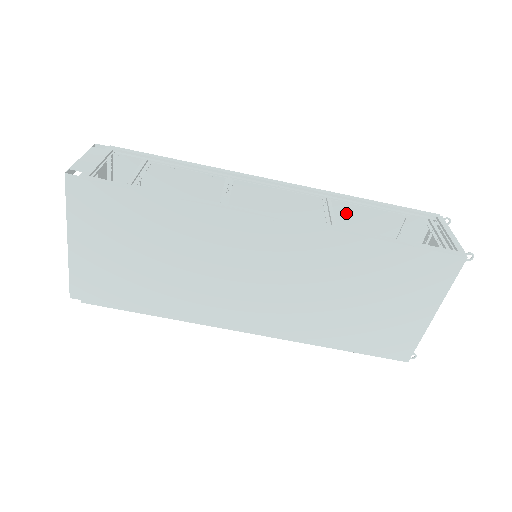
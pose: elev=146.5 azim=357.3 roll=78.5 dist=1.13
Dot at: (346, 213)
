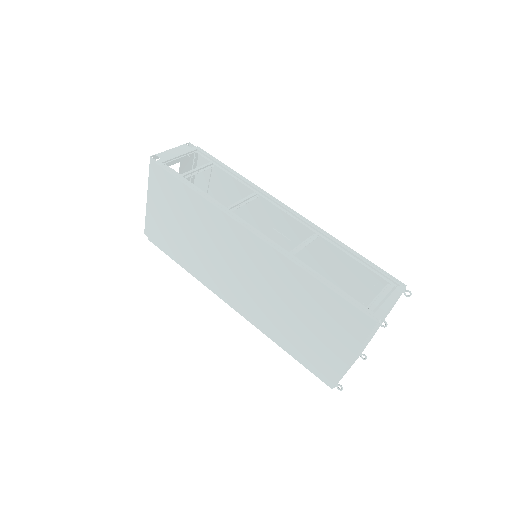
Dot at: (335, 253)
